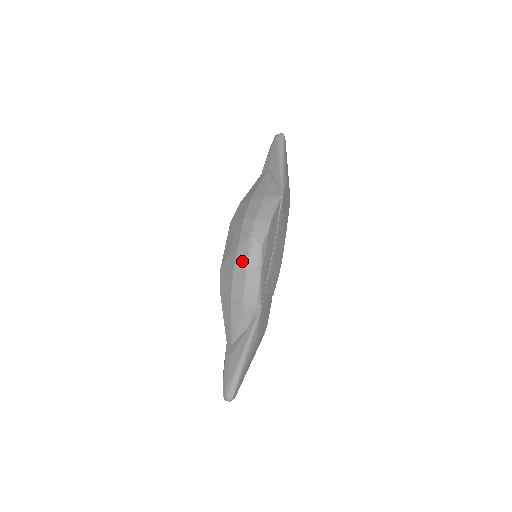
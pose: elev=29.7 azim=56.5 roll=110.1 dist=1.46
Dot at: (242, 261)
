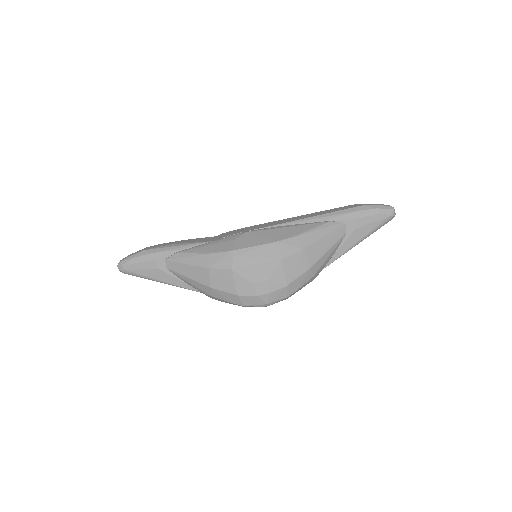
Dot at: (246, 302)
